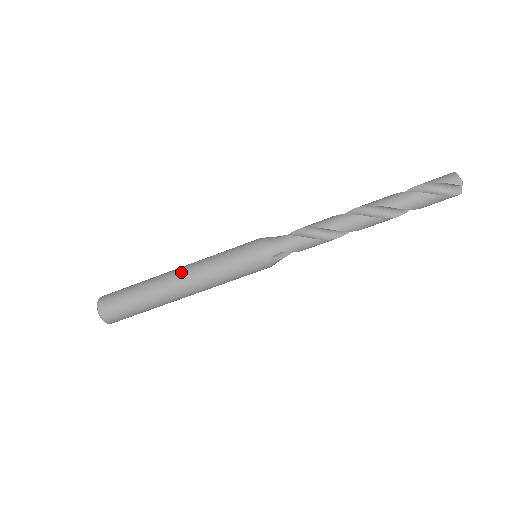
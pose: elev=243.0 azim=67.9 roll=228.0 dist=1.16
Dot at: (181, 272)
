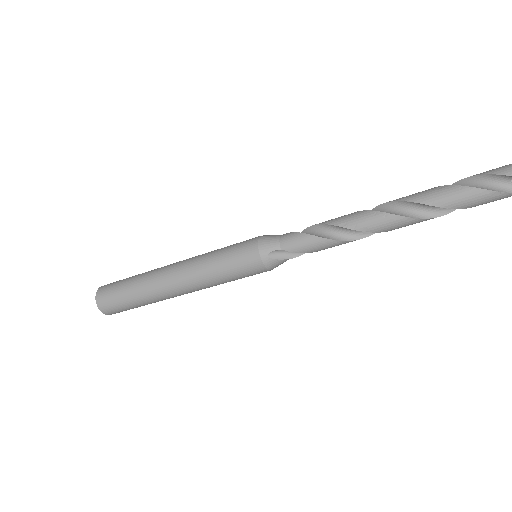
Dot at: (177, 263)
